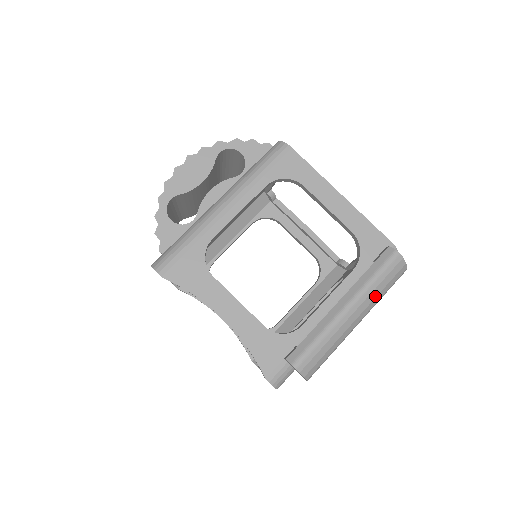
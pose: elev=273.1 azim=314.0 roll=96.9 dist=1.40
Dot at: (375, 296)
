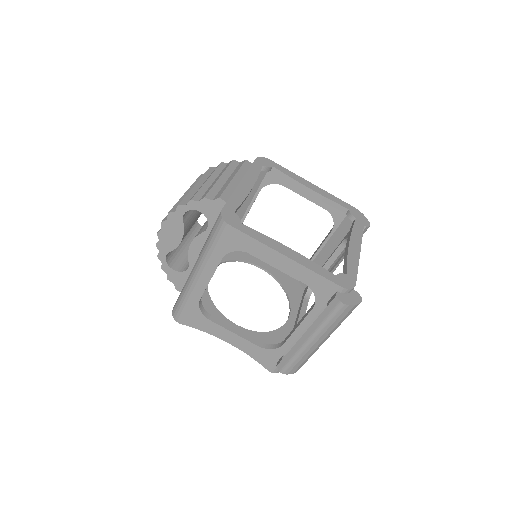
Dot at: (332, 329)
